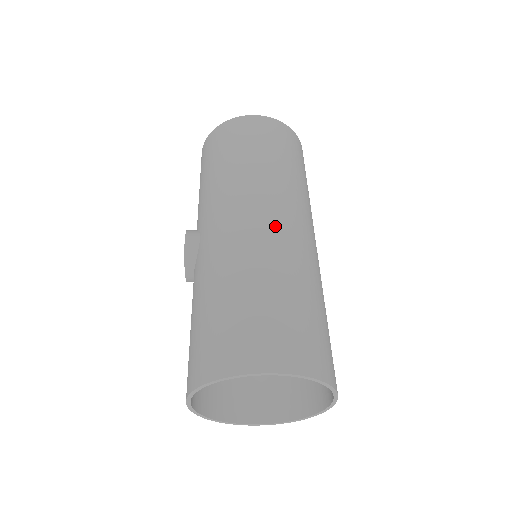
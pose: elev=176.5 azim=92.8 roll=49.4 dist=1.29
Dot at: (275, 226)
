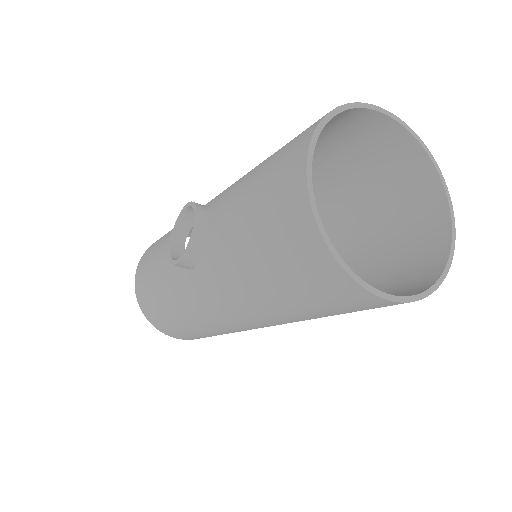
Dot at: occluded
